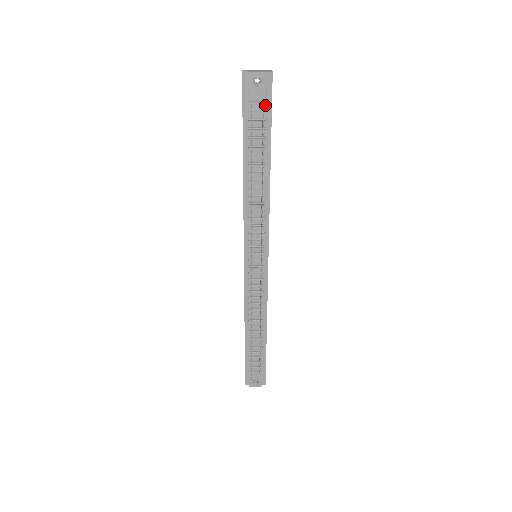
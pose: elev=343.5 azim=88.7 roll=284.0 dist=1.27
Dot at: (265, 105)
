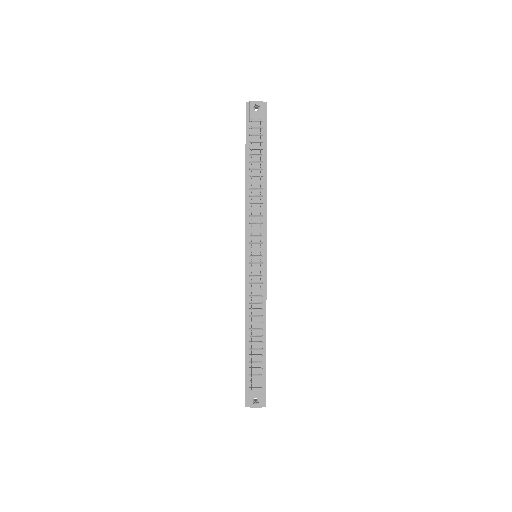
Dot at: (262, 125)
